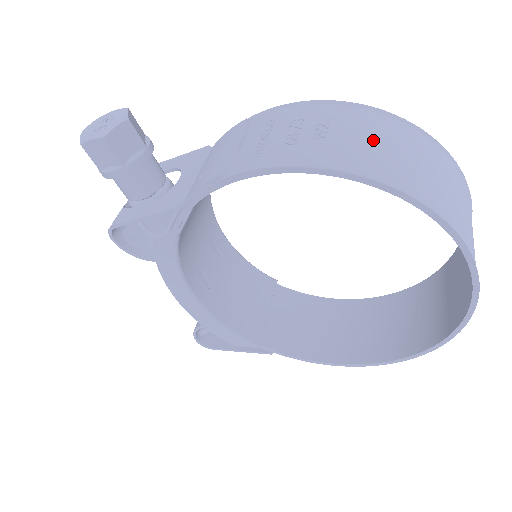
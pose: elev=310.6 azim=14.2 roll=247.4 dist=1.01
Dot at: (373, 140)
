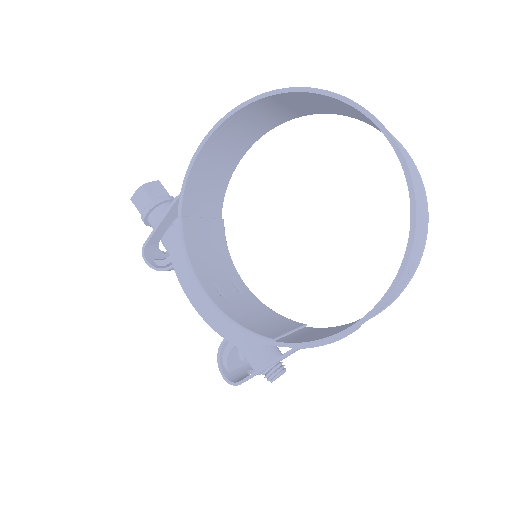
Dot at: (283, 106)
